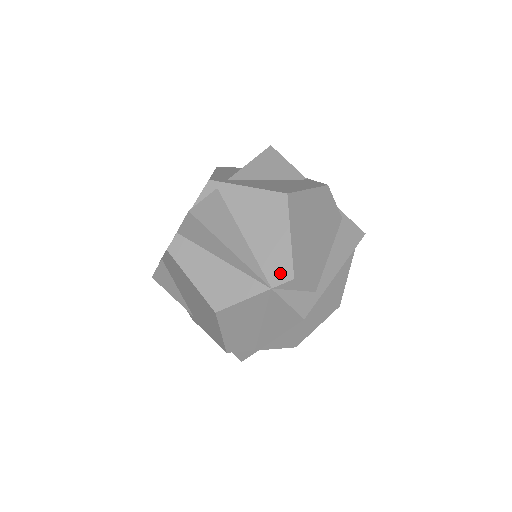
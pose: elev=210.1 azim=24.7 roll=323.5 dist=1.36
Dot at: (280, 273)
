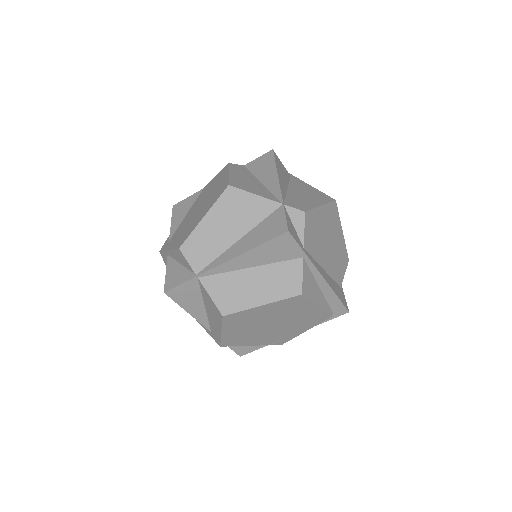
Dot at: (297, 205)
